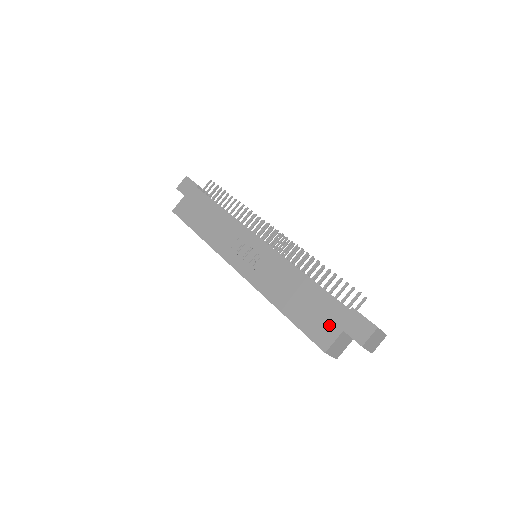
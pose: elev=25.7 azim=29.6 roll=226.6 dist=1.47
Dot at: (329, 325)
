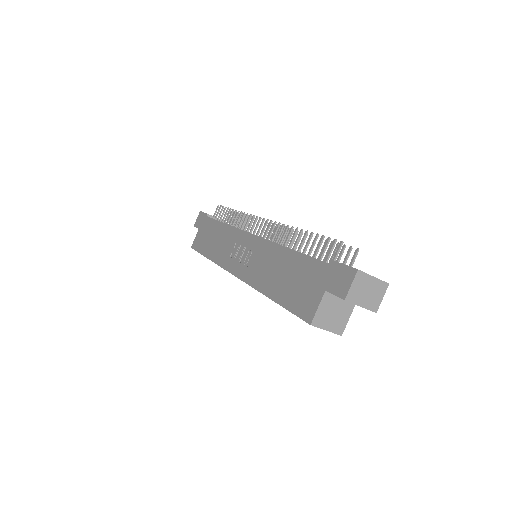
Dot at: (311, 291)
